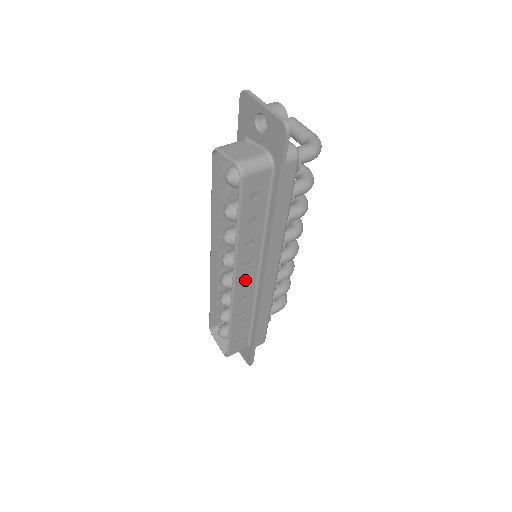
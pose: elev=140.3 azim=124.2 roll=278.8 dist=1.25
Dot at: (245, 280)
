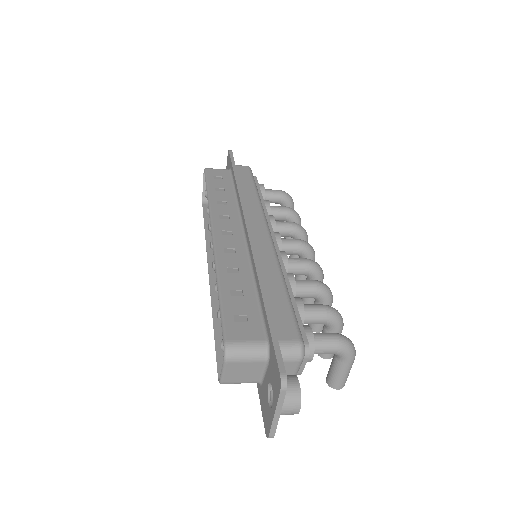
Dot at: (228, 234)
